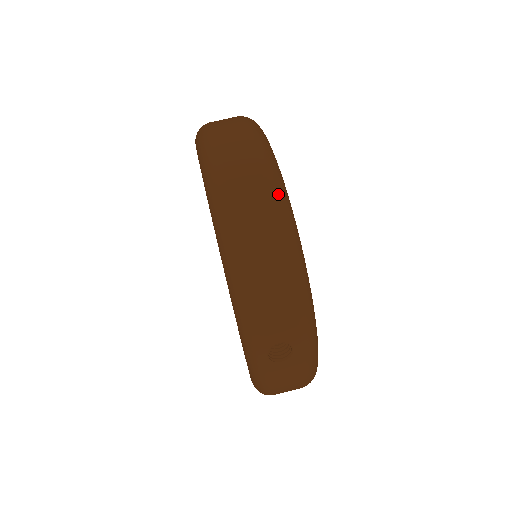
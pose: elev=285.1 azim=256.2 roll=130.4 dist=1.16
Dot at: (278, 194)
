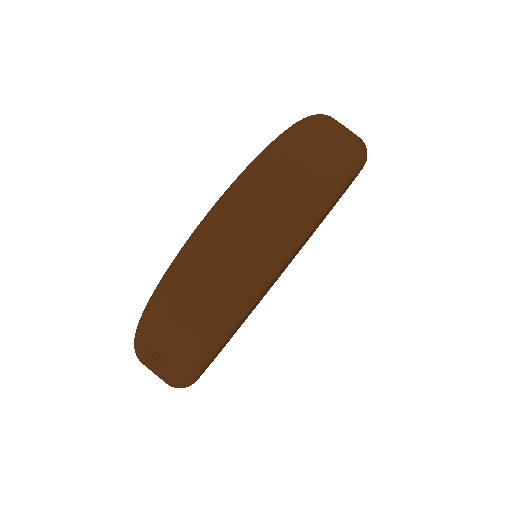
Dot at: (270, 258)
